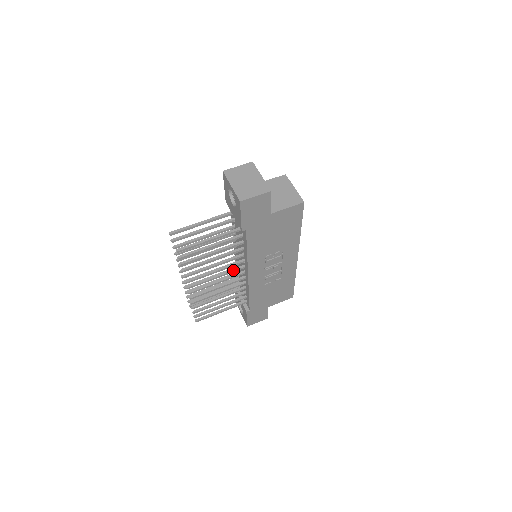
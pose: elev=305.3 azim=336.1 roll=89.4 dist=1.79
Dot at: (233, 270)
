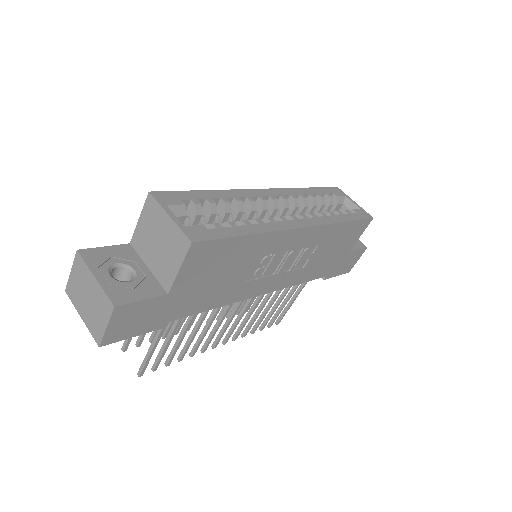
Dot at: (240, 301)
